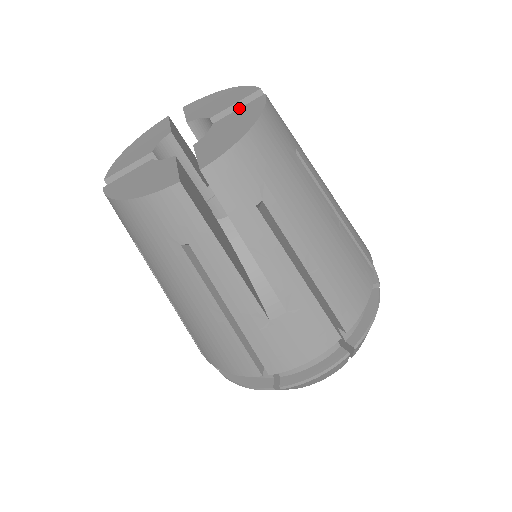
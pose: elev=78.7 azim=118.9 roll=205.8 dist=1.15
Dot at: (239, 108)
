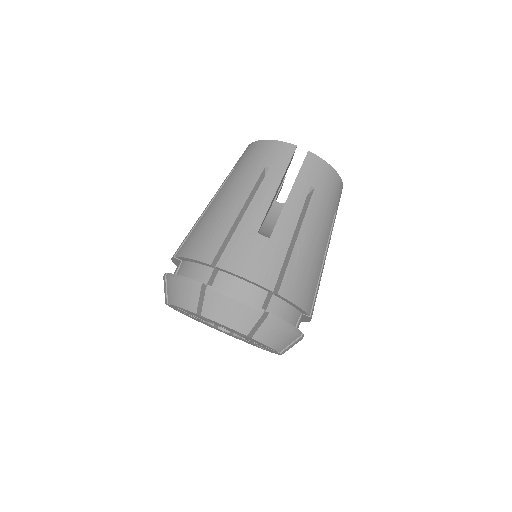
Dot at: occluded
